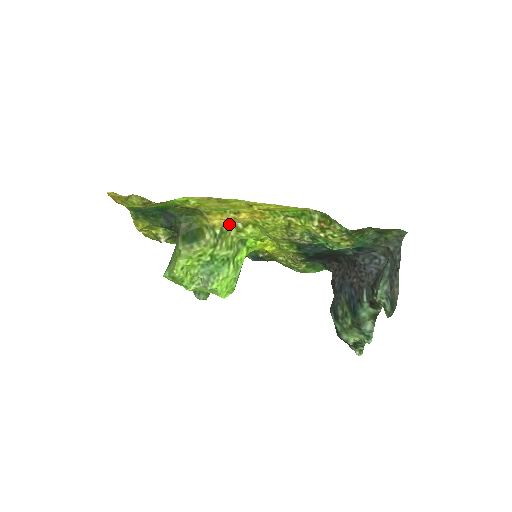
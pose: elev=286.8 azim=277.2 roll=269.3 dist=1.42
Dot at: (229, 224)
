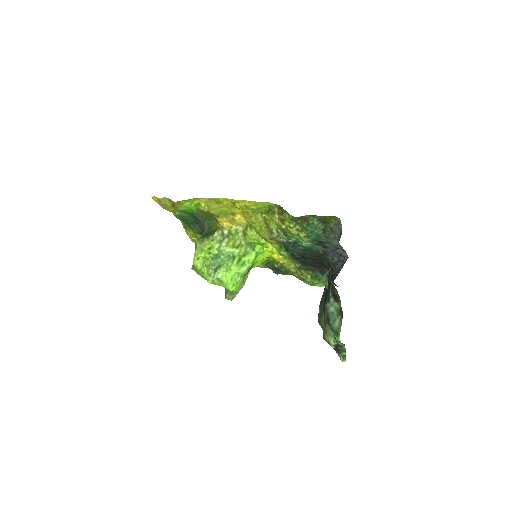
Dot at: (238, 229)
